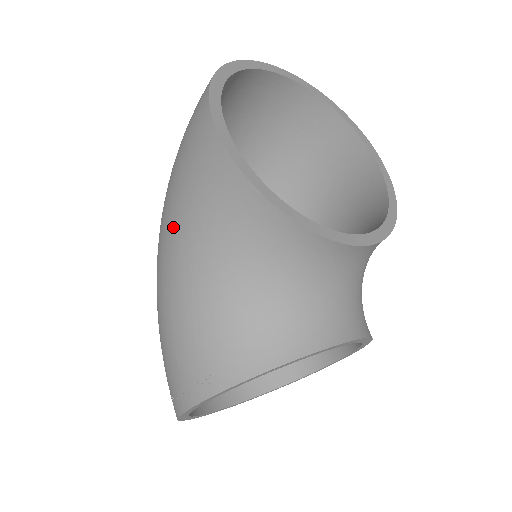
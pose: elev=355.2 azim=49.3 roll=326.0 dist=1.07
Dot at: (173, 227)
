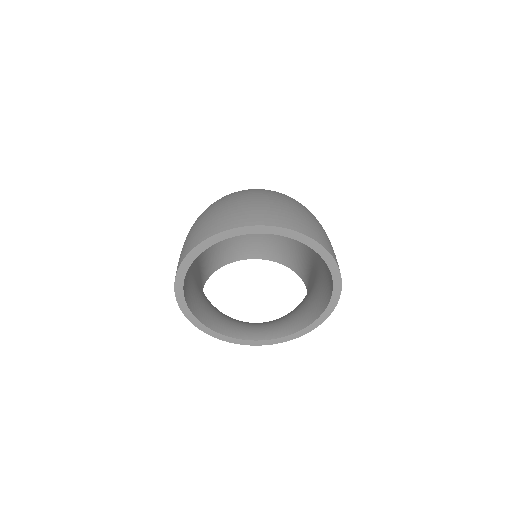
Dot at: occluded
